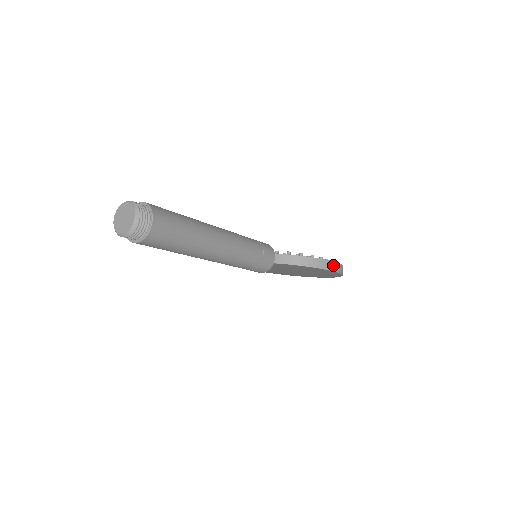
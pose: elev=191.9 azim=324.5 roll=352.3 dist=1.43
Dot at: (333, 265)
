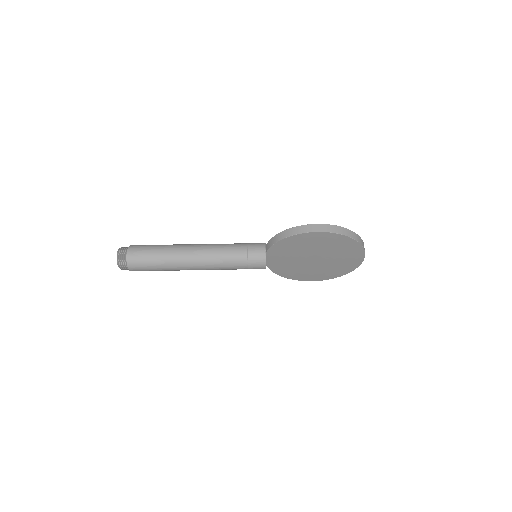
Dot at: (308, 227)
